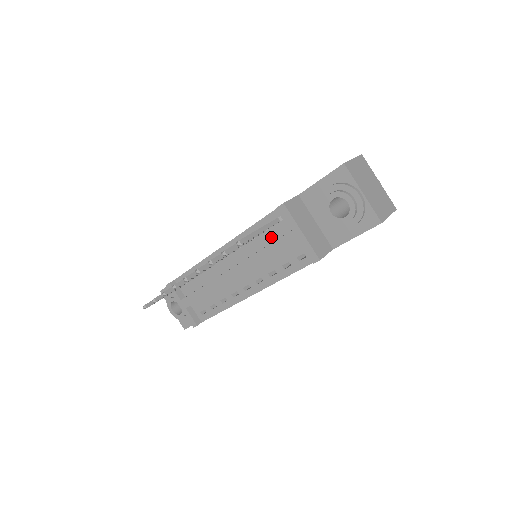
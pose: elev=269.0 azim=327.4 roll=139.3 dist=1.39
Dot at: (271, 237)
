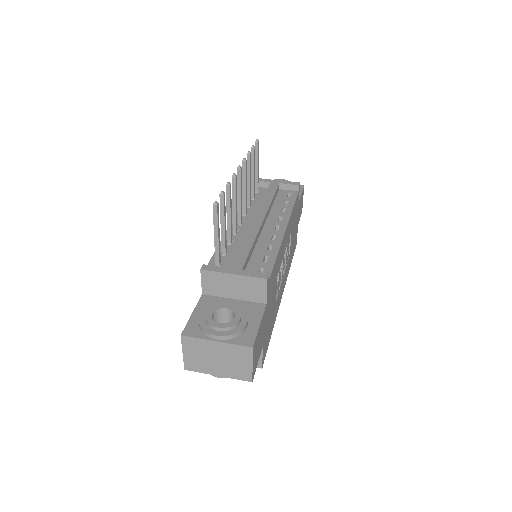
Dot at: (261, 198)
